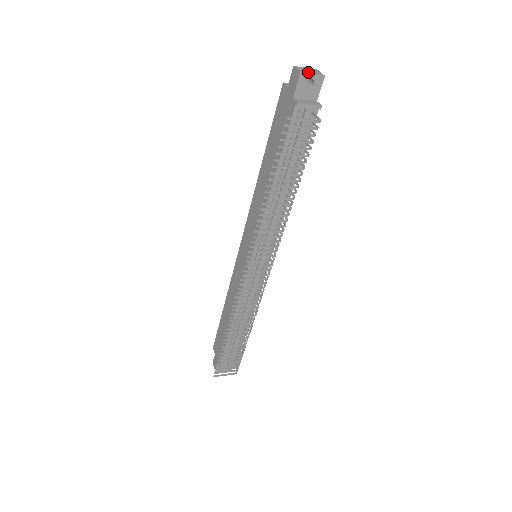
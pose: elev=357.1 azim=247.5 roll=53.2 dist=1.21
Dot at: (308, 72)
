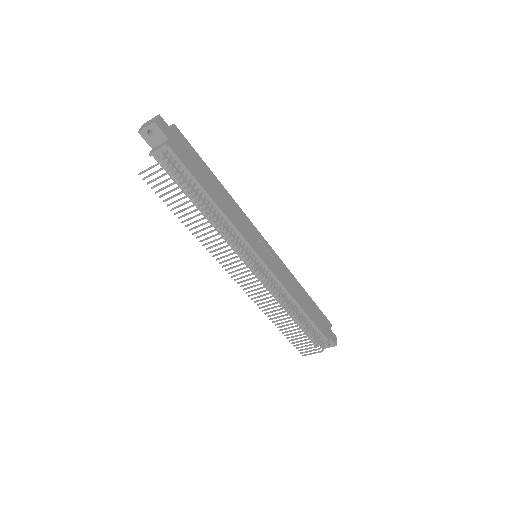
Dot at: (144, 127)
